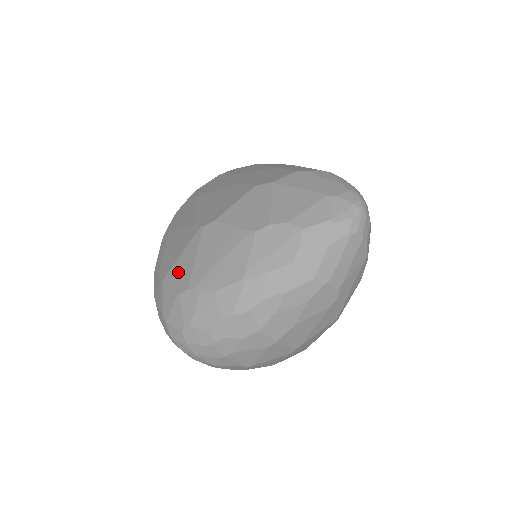
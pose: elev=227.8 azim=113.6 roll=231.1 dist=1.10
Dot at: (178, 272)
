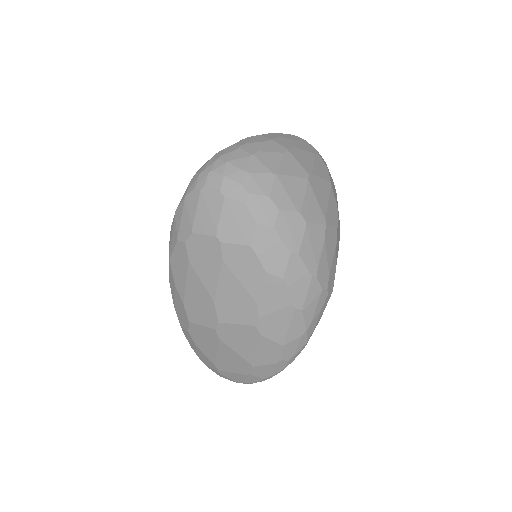
Dot at: occluded
